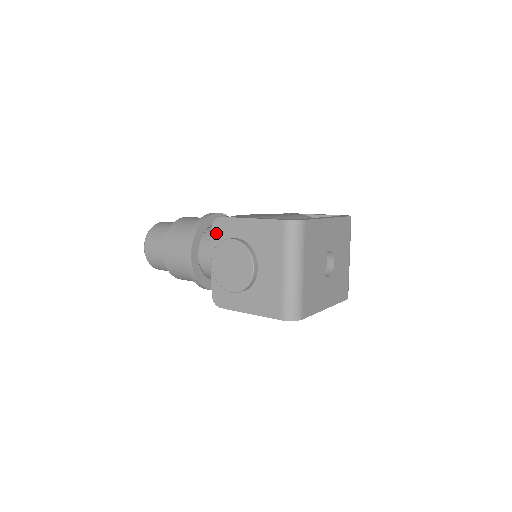
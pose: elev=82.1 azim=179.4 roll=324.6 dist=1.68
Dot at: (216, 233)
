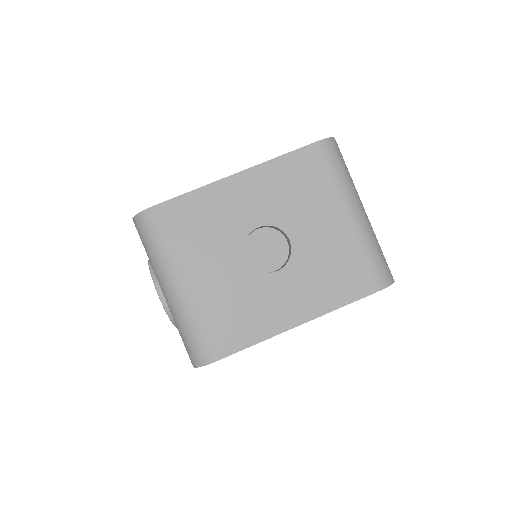
Dot at: occluded
